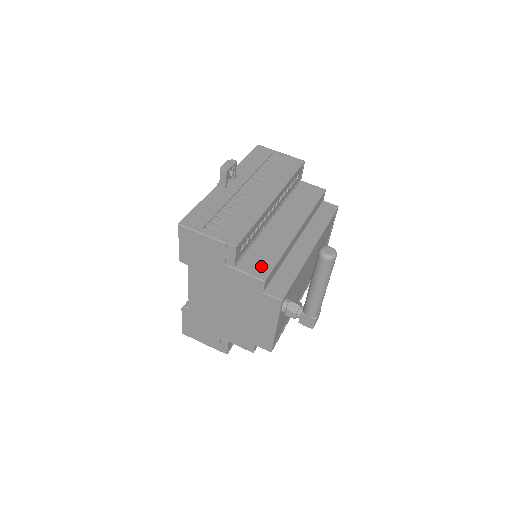
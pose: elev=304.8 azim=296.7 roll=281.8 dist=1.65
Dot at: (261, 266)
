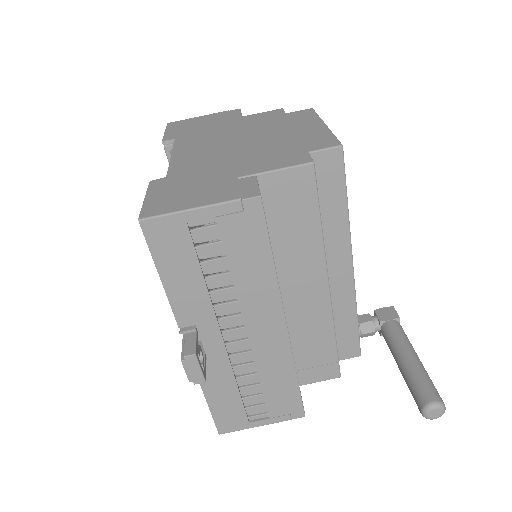
Dot at: (324, 366)
